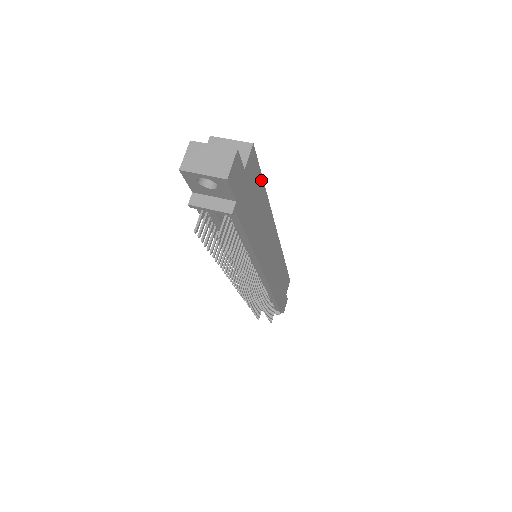
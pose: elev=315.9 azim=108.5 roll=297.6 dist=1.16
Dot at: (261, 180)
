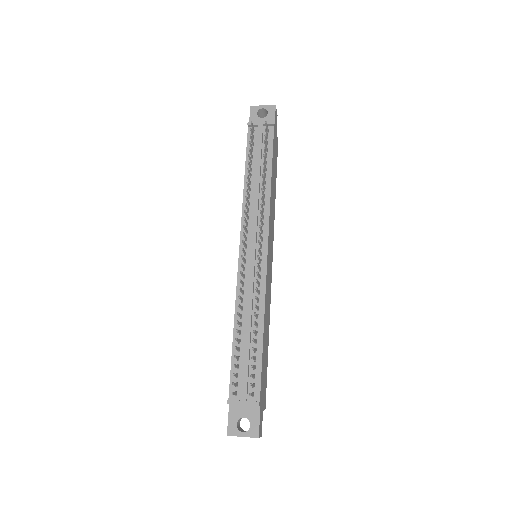
Dot at: (276, 172)
